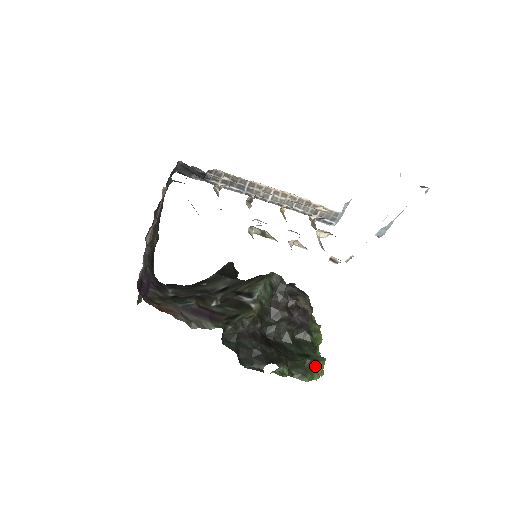
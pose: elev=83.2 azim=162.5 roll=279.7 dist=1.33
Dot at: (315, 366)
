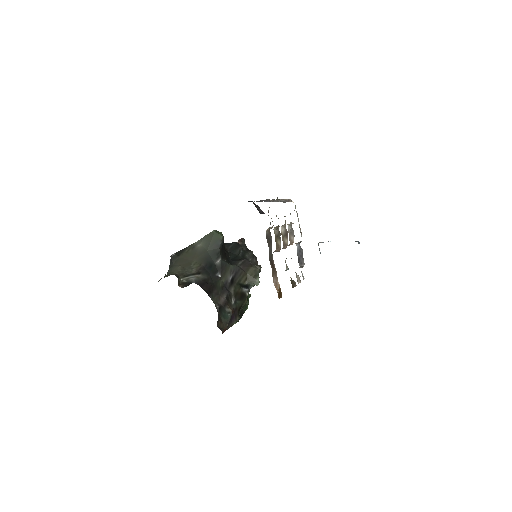
Dot at: occluded
